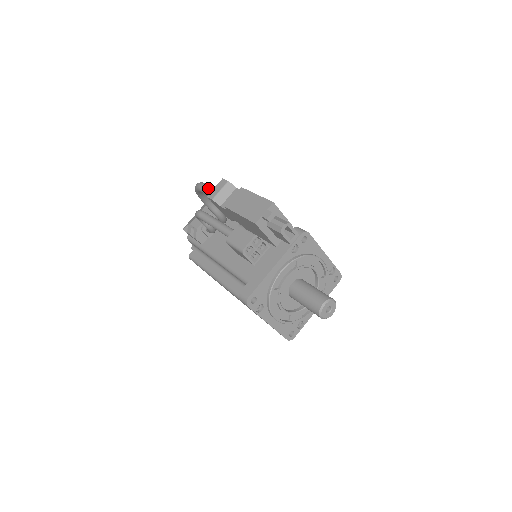
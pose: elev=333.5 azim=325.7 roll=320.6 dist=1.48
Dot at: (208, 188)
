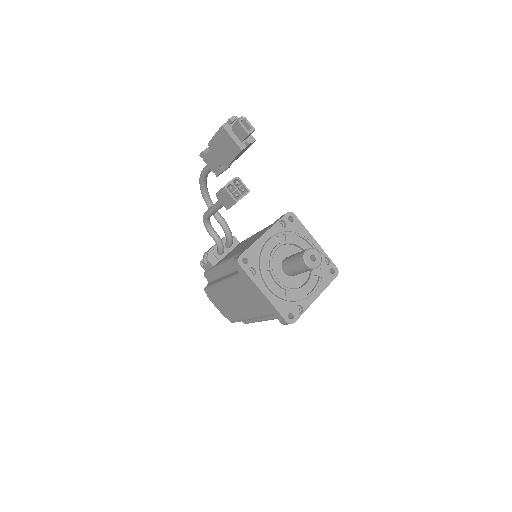
Dot at: (205, 166)
